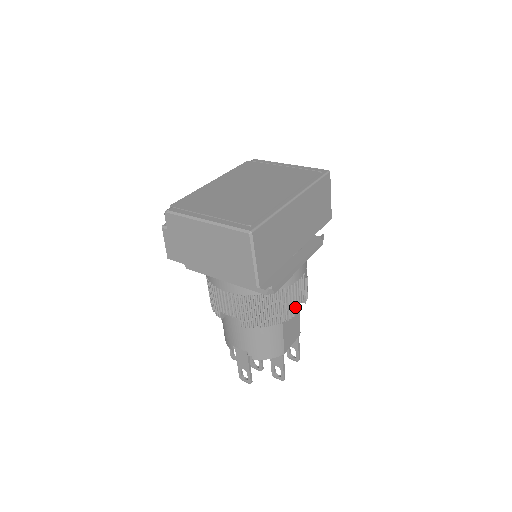
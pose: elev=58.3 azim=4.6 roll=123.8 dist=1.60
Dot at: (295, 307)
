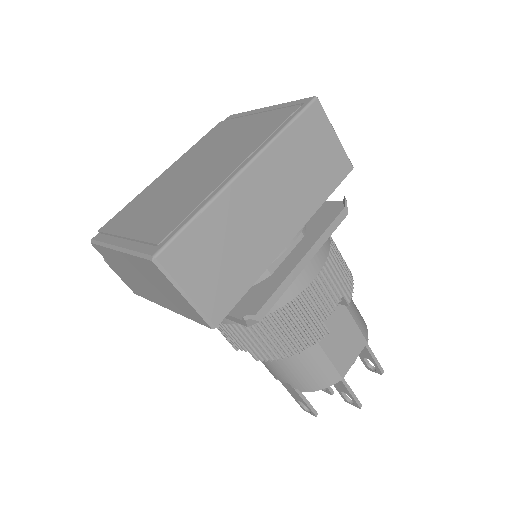
Dot at: (338, 312)
